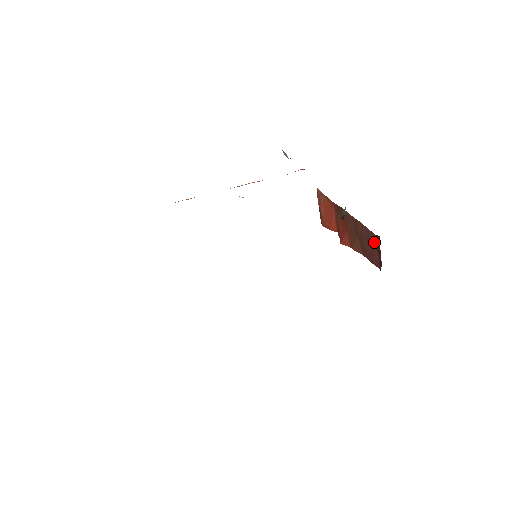
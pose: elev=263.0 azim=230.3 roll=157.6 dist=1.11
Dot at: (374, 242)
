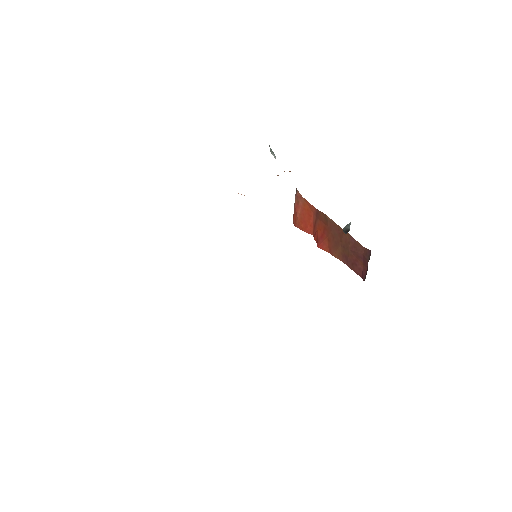
Dot at: (362, 254)
